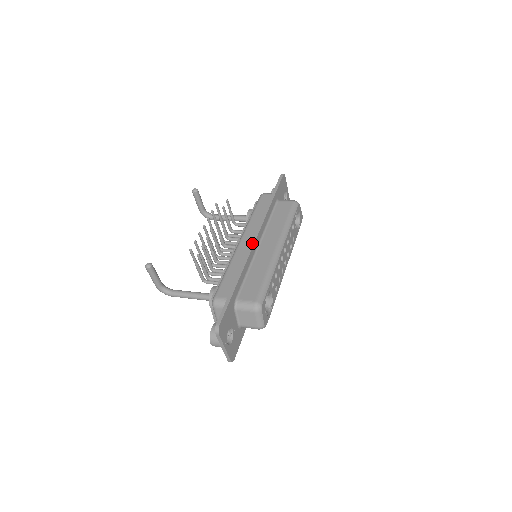
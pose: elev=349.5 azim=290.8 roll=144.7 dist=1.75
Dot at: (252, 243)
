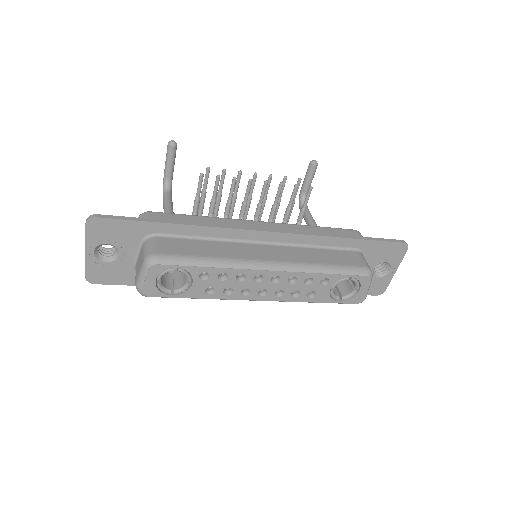
Dot at: (255, 228)
